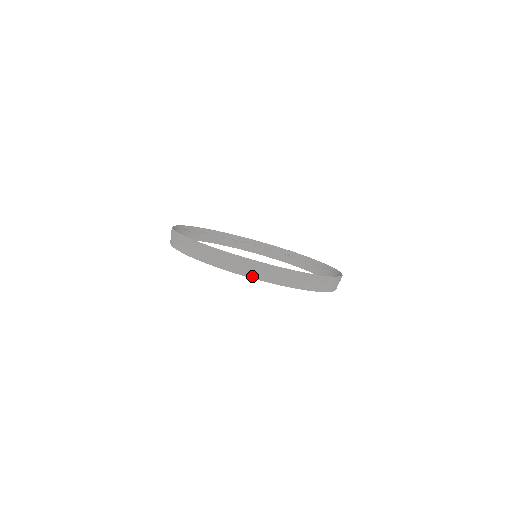
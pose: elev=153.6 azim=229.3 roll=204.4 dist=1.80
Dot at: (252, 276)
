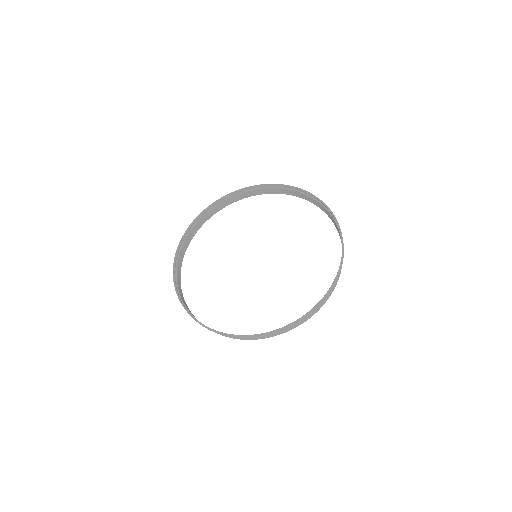
Dot at: occluded
